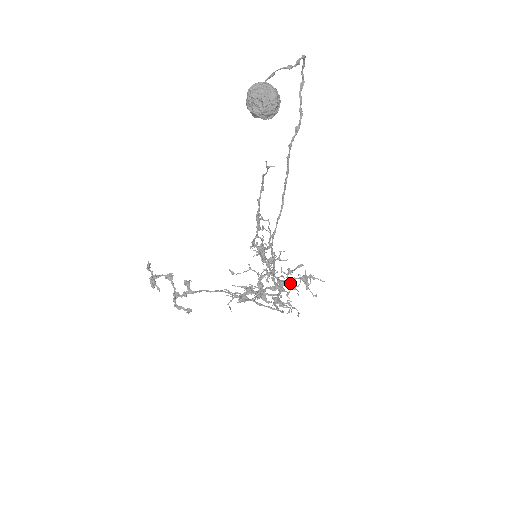
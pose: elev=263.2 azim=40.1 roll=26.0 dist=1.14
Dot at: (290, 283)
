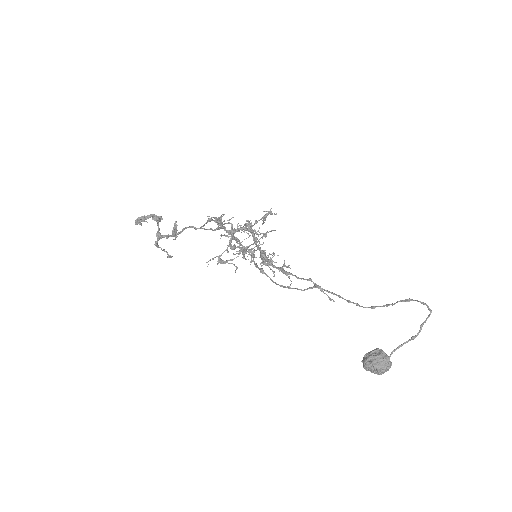
Dot at: occluded
